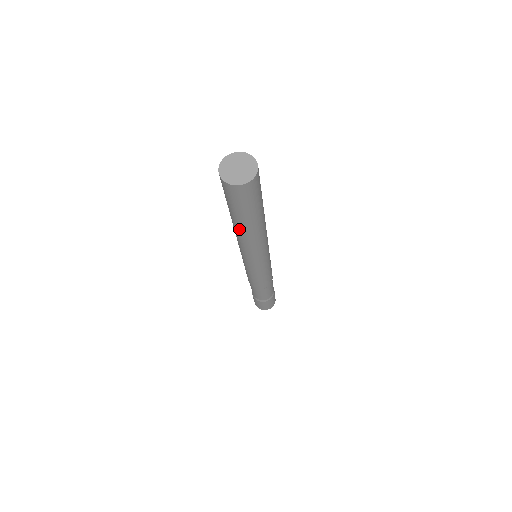
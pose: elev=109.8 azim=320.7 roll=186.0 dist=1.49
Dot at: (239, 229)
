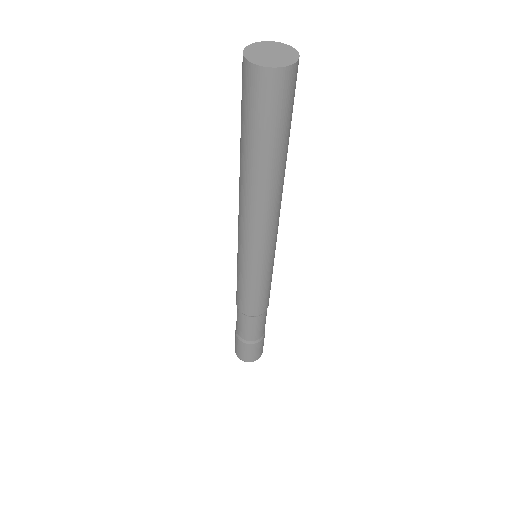
Dot at: (241, 170)
